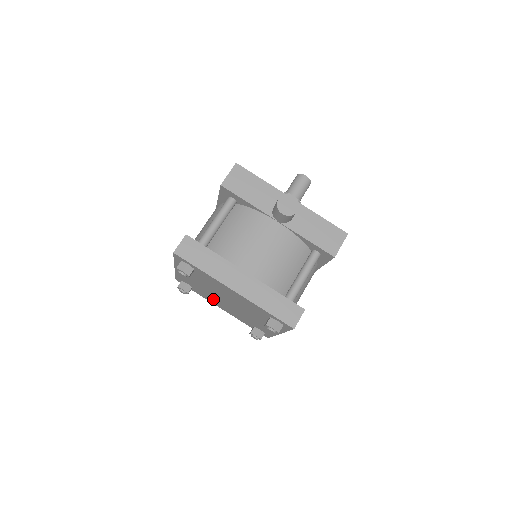
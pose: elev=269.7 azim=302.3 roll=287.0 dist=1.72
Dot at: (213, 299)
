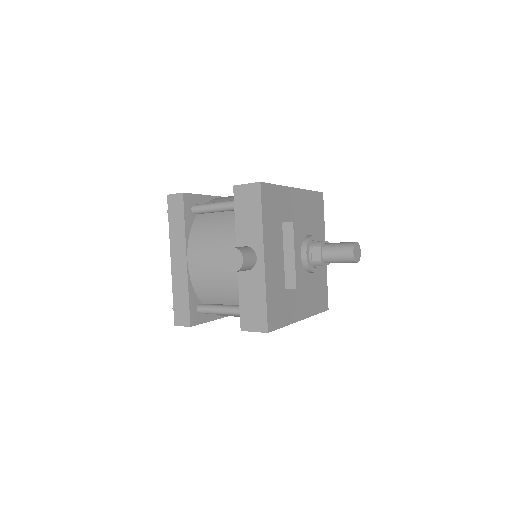
Dot at: occluded
